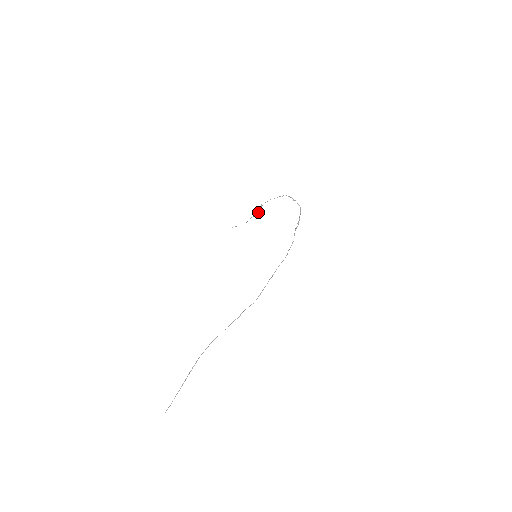
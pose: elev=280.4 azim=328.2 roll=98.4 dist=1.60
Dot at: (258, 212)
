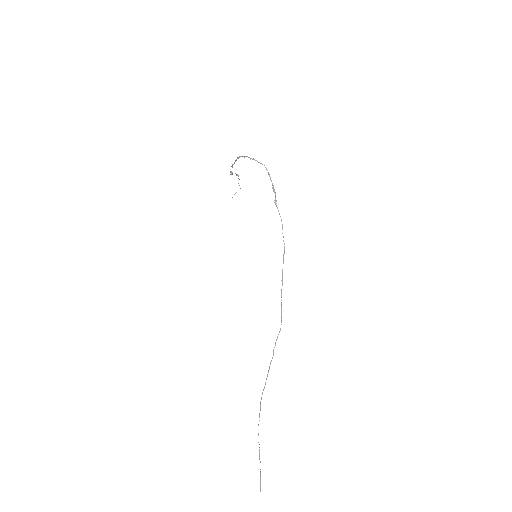
Dot at: (238, 176)
